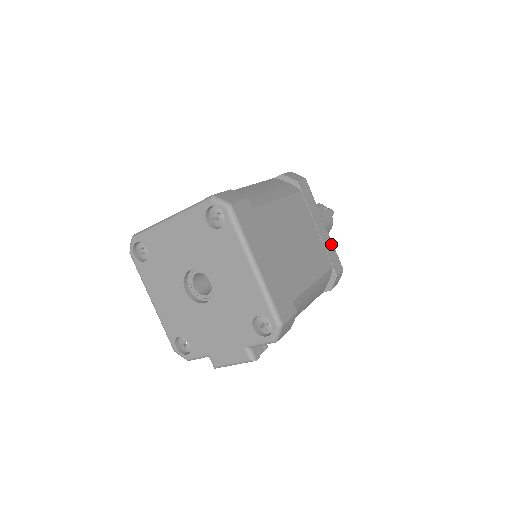
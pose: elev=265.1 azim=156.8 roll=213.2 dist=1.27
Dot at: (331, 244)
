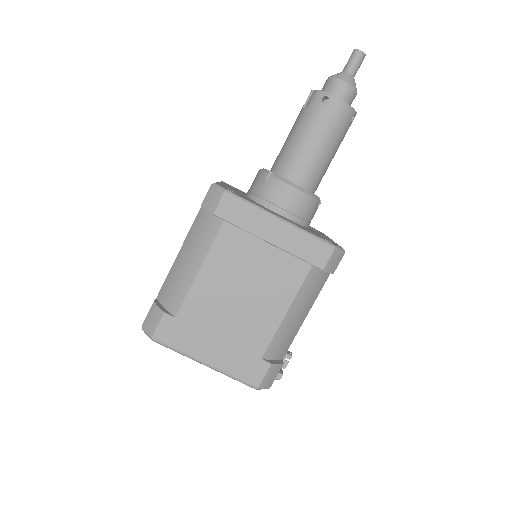
Dot at: (300, 237)
